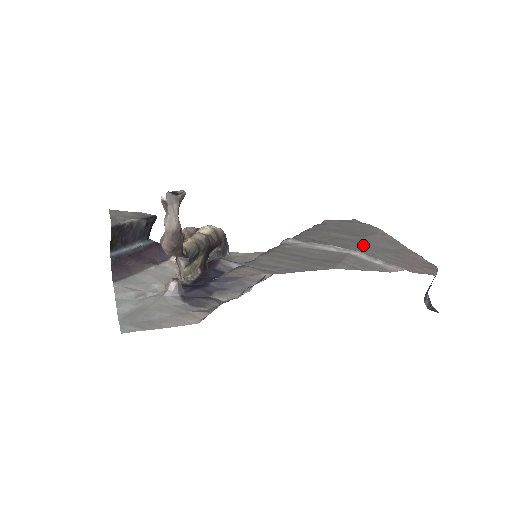
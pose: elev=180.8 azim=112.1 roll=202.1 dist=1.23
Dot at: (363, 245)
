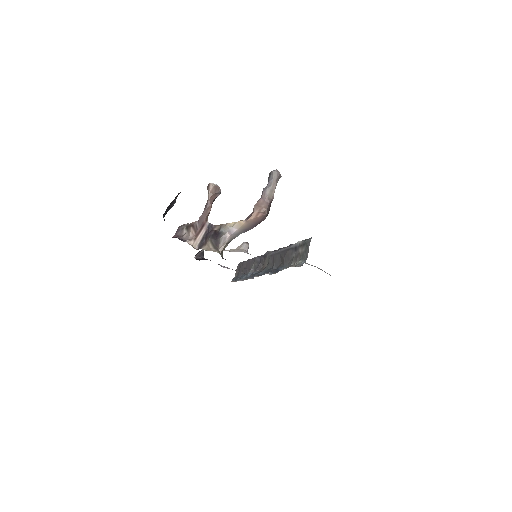
Dot at: occluded
